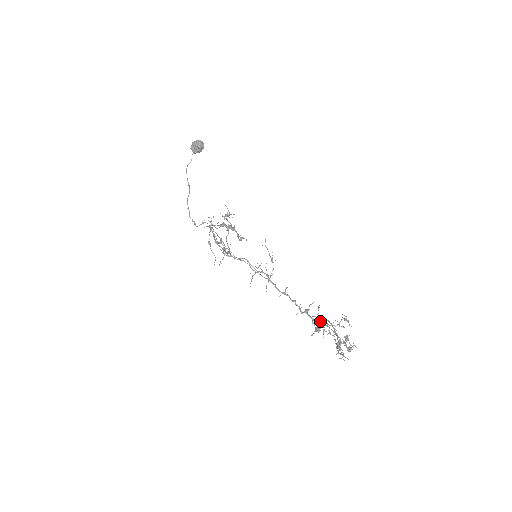
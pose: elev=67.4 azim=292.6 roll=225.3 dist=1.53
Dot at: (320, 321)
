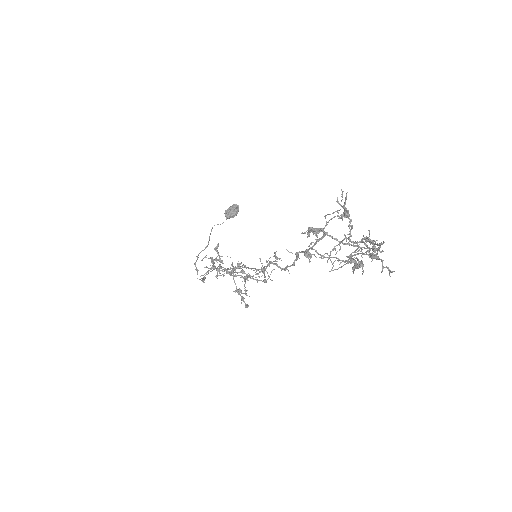
Dot at: (323, 234)
